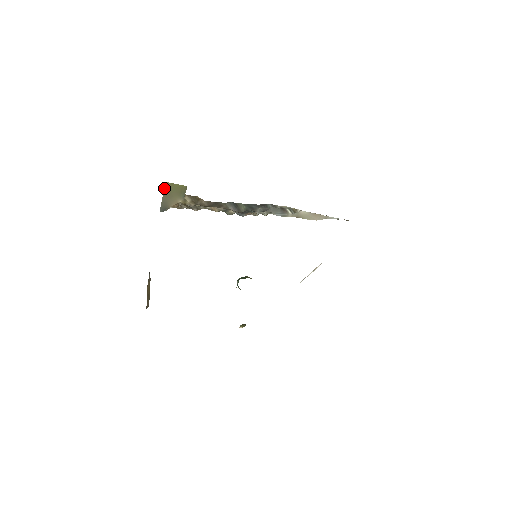
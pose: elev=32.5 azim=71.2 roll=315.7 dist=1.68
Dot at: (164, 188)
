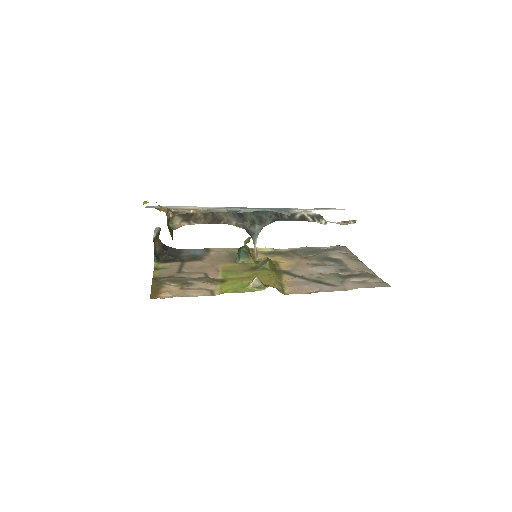
Dot at: occluded
